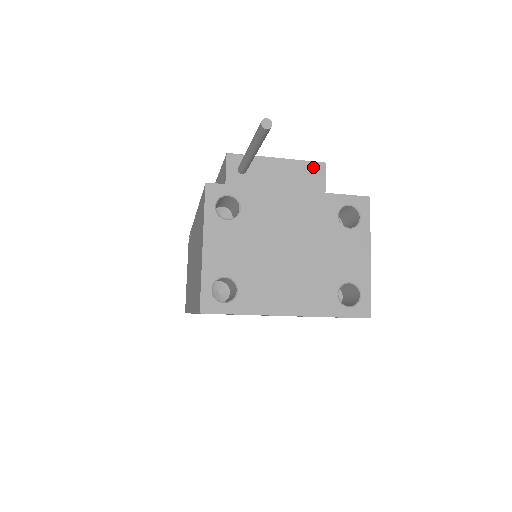
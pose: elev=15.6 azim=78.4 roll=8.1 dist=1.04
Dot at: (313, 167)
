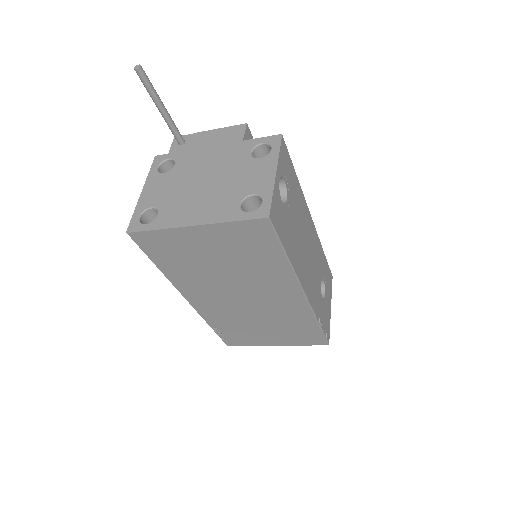
Dot at: (236, 128)
